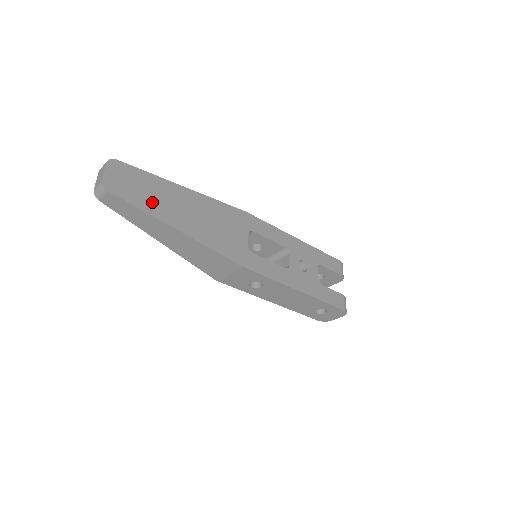
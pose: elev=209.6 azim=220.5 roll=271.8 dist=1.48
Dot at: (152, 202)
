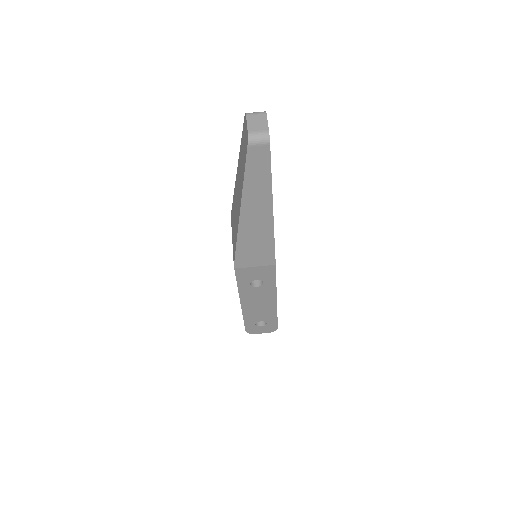
Dot at: occluded
